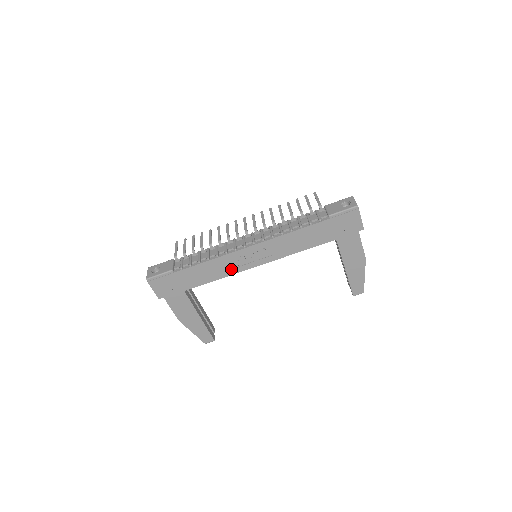
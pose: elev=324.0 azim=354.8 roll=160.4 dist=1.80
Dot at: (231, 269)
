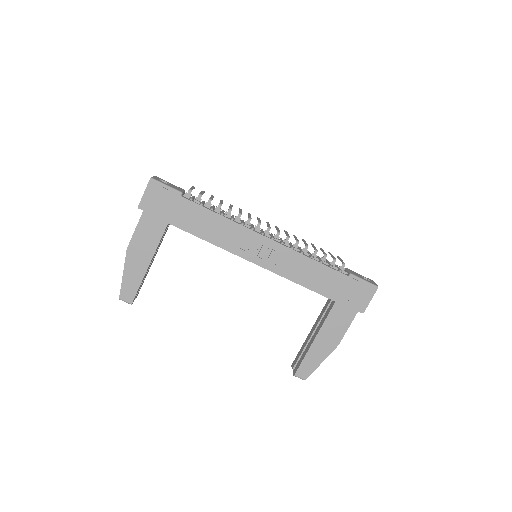
Dot at: (230, 243)
